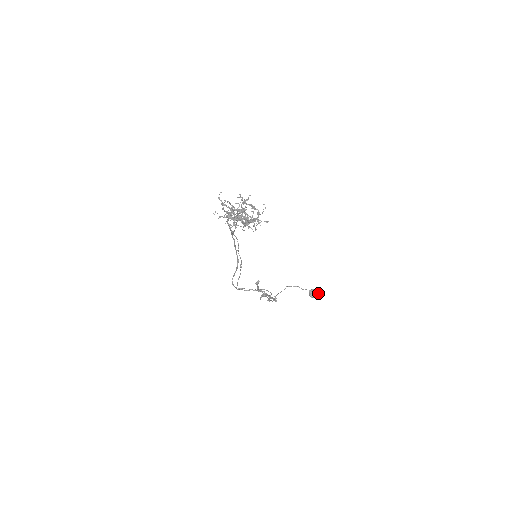
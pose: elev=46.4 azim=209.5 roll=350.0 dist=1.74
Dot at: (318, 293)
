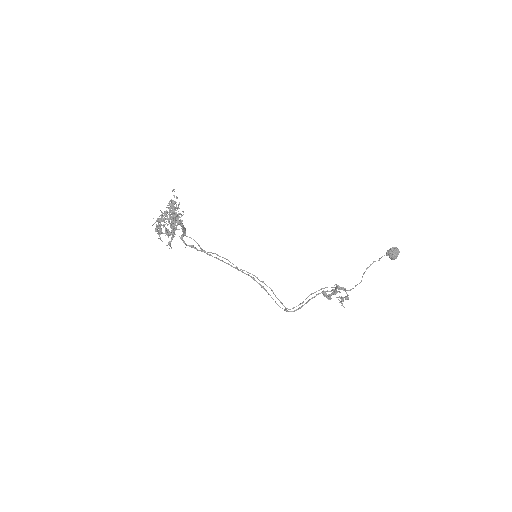
Dot at: (395, 248)
